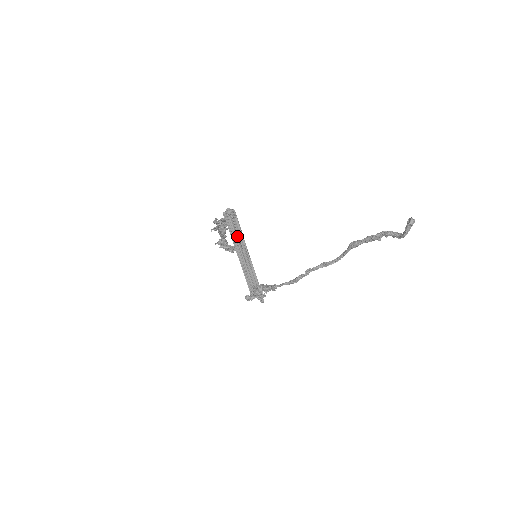
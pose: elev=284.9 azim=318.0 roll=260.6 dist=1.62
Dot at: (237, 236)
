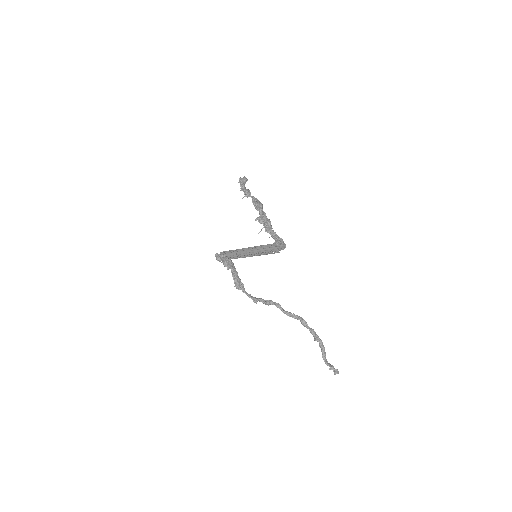
Dot at: (265, 250)
